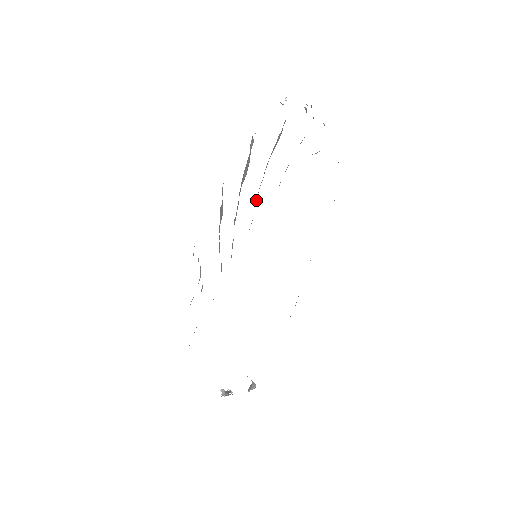
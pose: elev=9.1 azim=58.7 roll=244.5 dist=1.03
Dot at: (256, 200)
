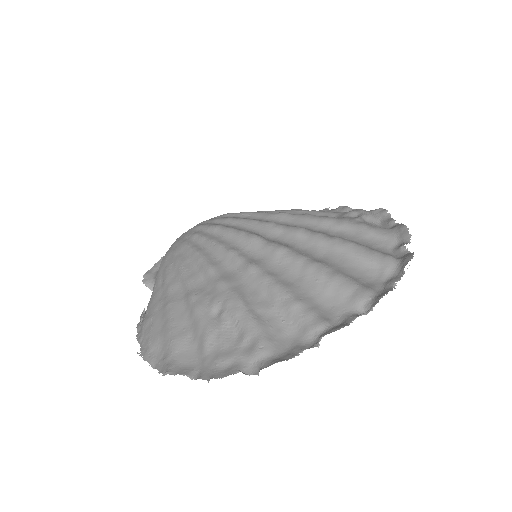
Dot at: (304, 236)
